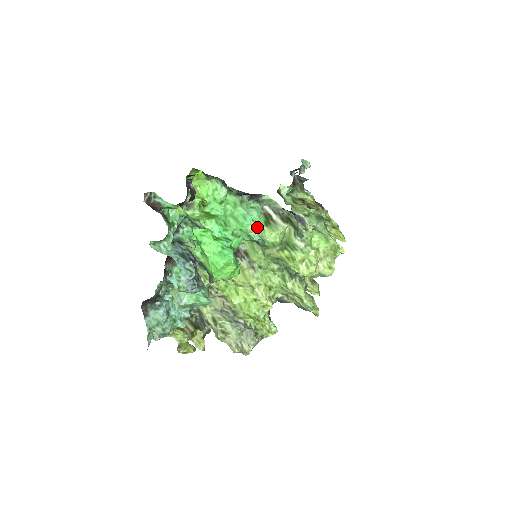
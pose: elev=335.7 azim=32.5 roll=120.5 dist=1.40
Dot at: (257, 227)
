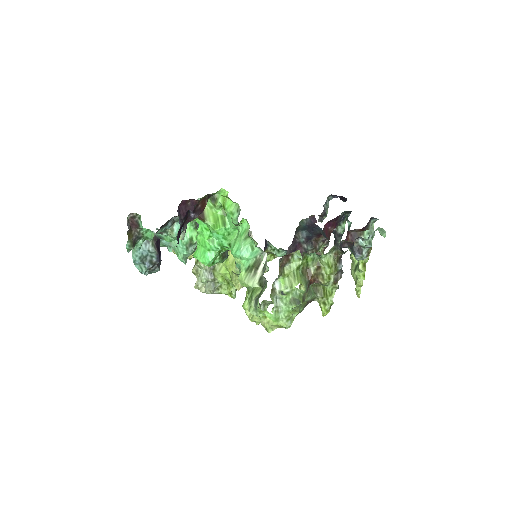
Dot at: (240, 264)
